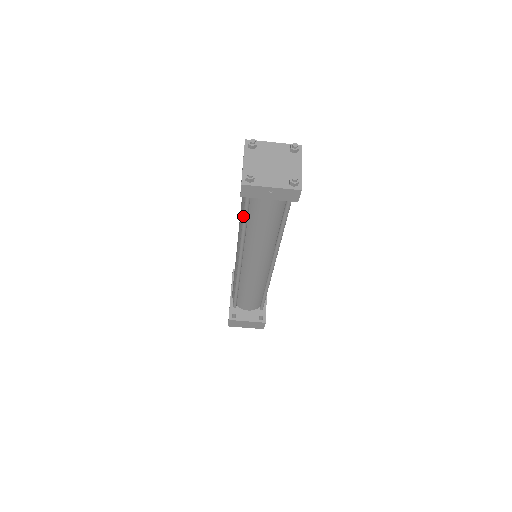
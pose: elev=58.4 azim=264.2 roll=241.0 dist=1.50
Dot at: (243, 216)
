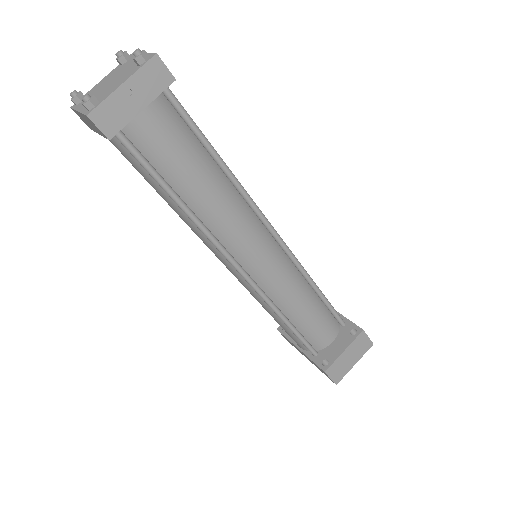
Dot at: (156, 181)
